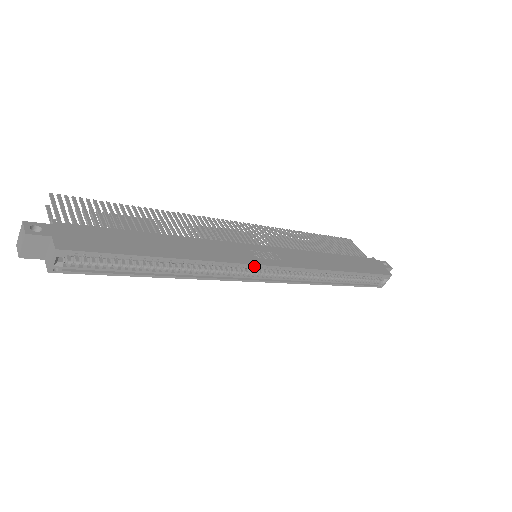
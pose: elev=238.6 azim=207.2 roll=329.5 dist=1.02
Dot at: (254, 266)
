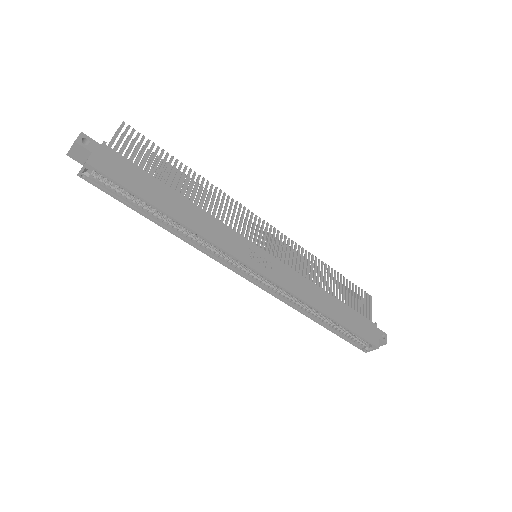
Dot at: (242, 262)
